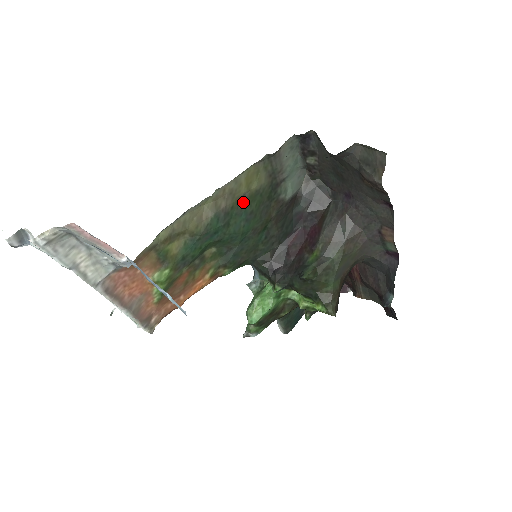
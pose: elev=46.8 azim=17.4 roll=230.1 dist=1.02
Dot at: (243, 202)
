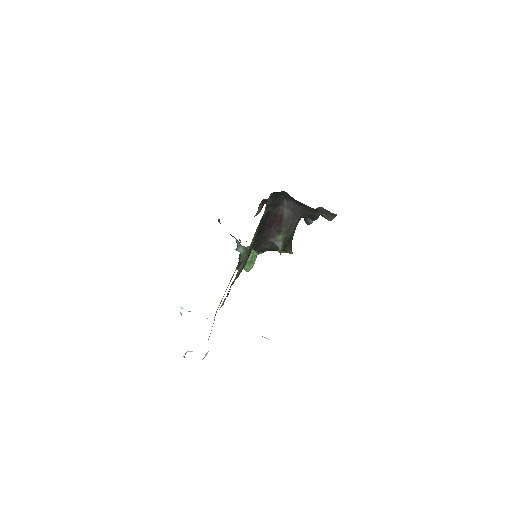
Dot at: (252, 245)
